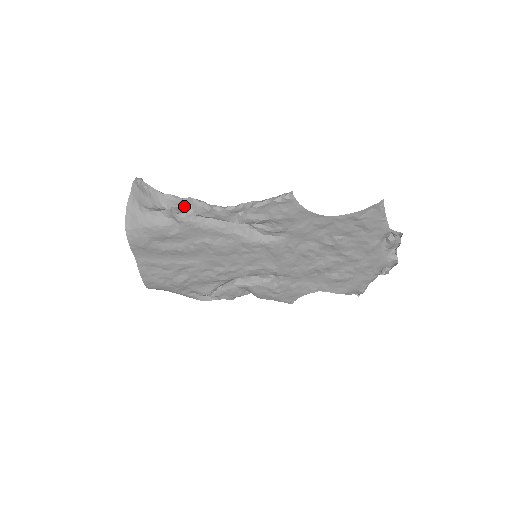
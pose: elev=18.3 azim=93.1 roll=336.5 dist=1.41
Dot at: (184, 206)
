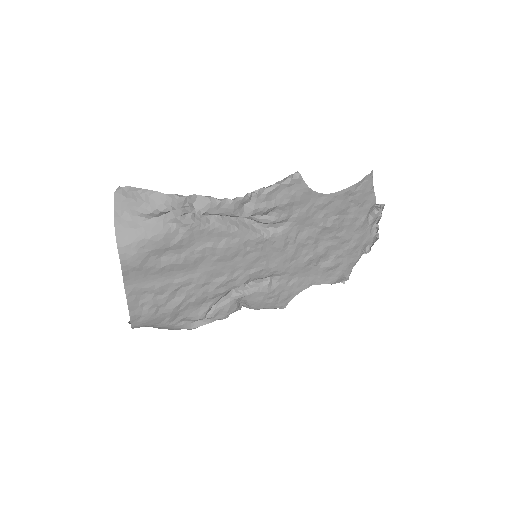
Dot at: (189, 205)
